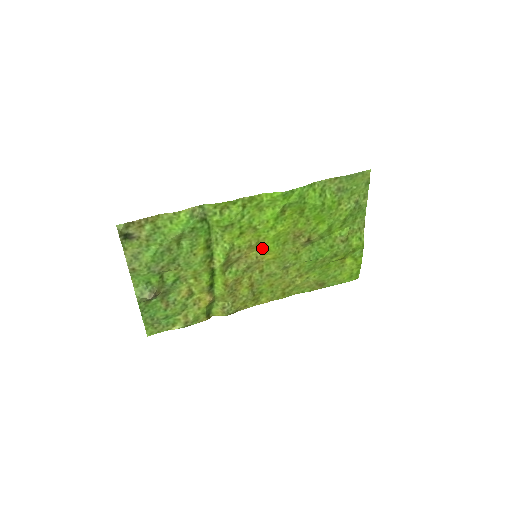
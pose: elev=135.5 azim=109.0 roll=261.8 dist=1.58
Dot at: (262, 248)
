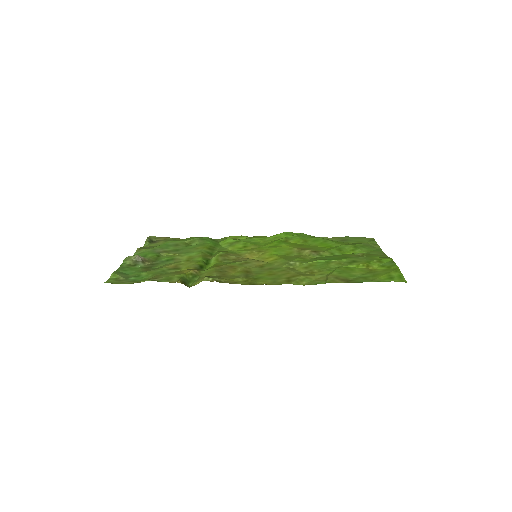
Dot at: (264, 255)
